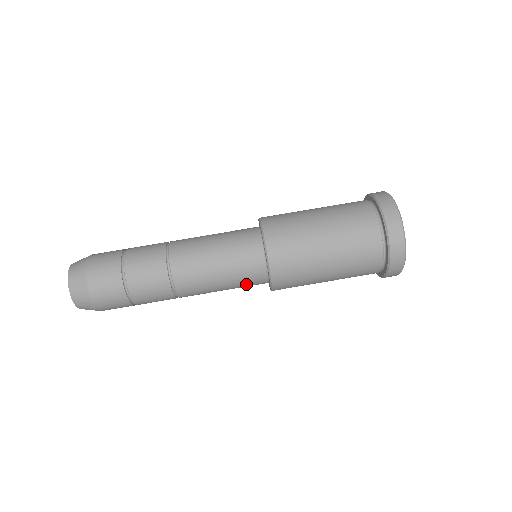
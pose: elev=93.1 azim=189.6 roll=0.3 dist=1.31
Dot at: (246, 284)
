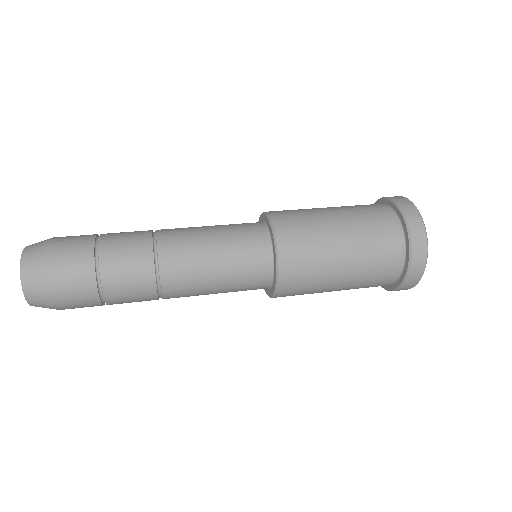
Dot at: (246, 268)
